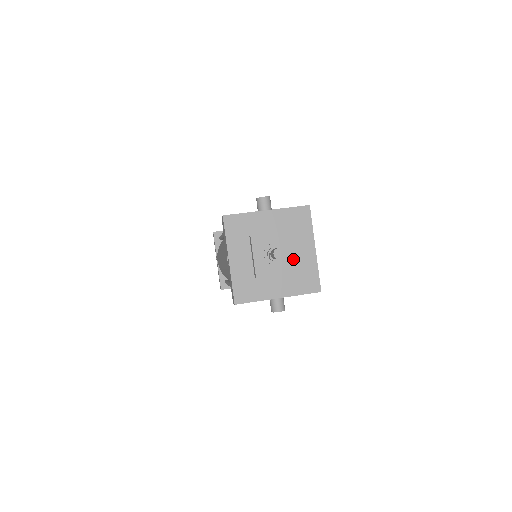
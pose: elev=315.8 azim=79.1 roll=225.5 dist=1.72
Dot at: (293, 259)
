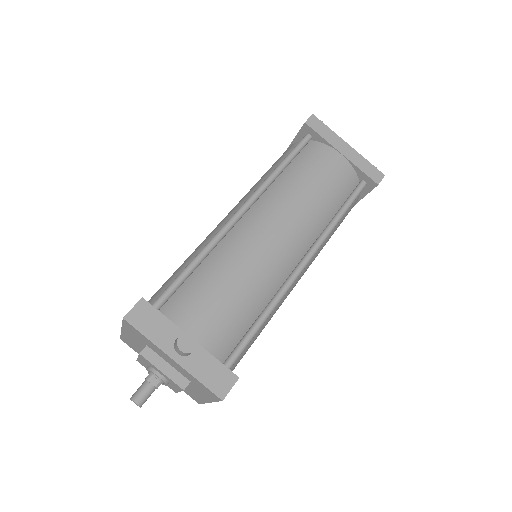
Dot at: (176, 390)
